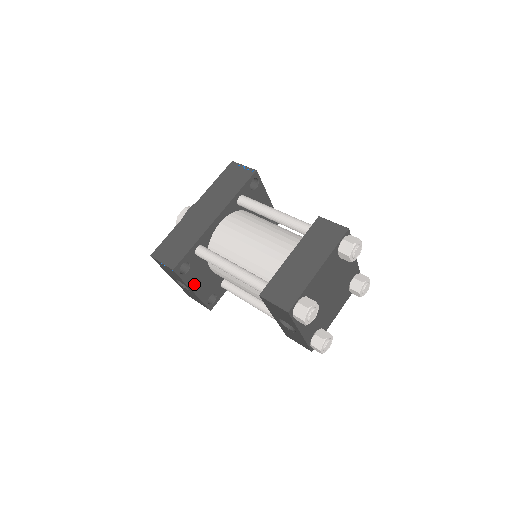
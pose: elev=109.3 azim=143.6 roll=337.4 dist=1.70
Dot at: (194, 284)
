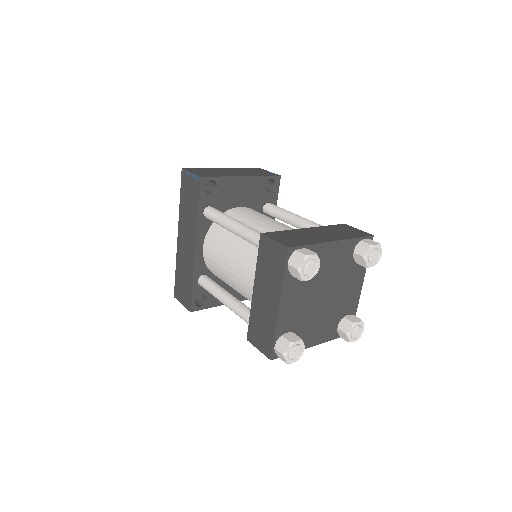
Dot at: occluded
